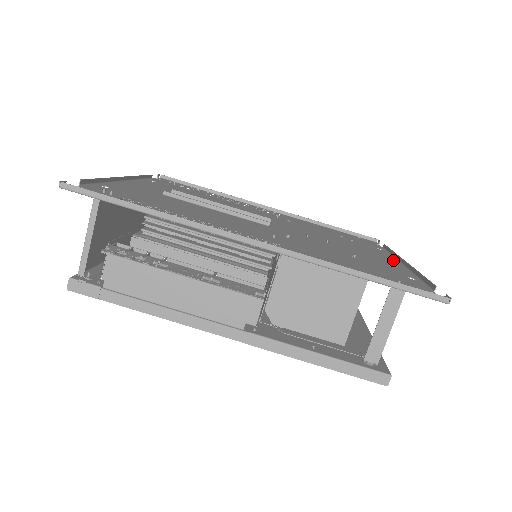
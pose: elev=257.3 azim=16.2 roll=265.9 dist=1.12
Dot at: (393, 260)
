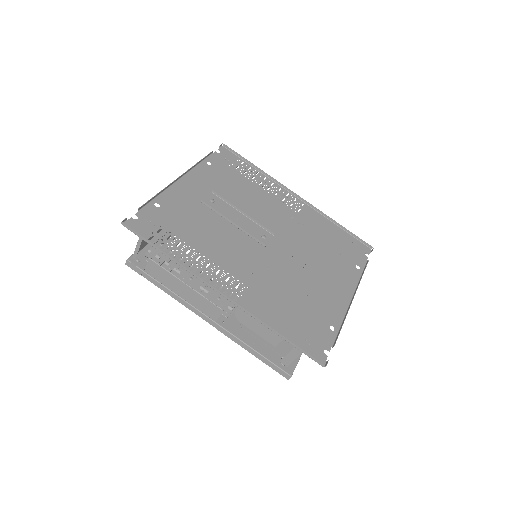
Dot at: (348, 292)
